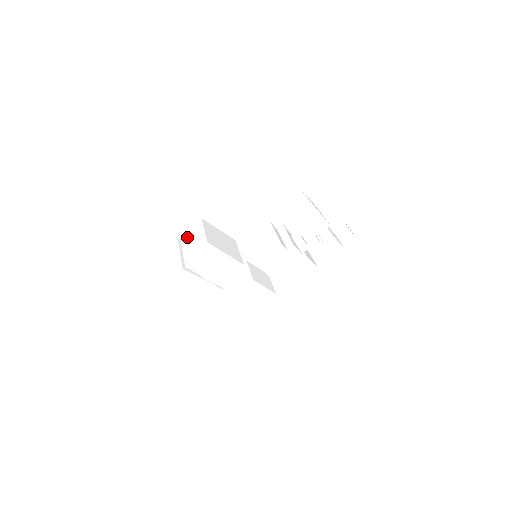
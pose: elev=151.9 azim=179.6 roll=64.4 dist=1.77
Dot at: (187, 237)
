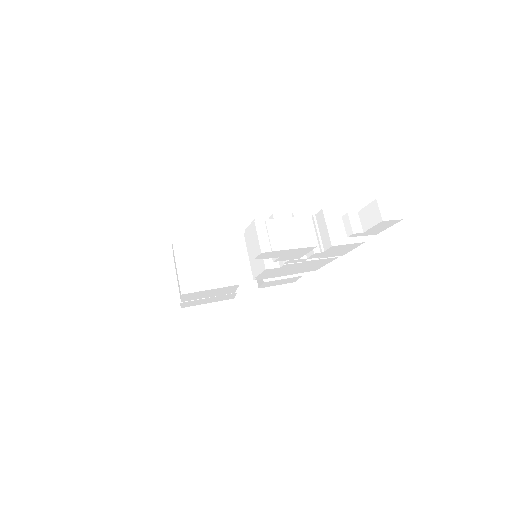
Dot at: (173, 255)
